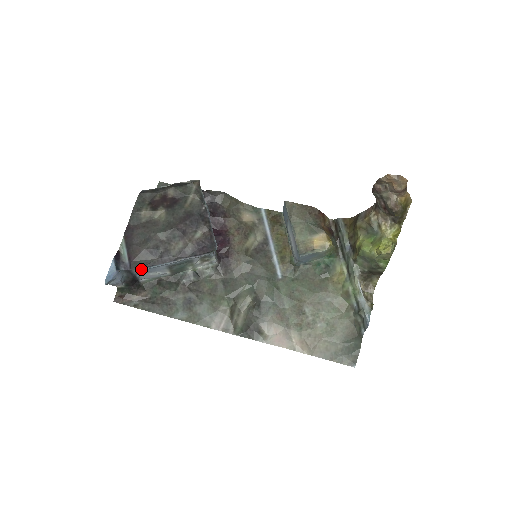
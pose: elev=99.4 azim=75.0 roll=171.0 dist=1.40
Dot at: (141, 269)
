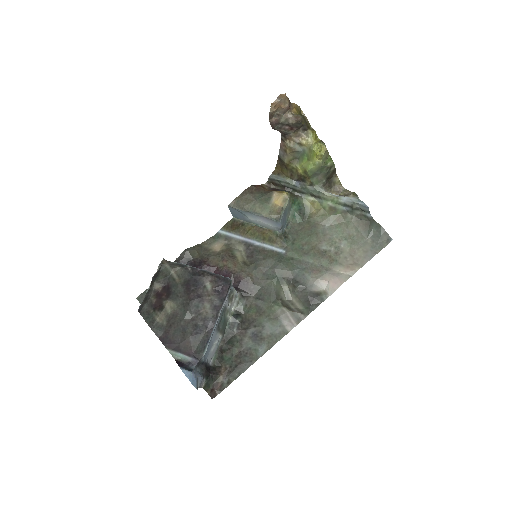
Dot at: (205, 351)
